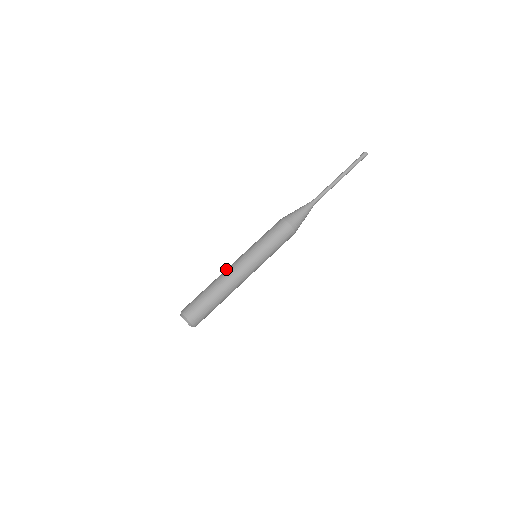
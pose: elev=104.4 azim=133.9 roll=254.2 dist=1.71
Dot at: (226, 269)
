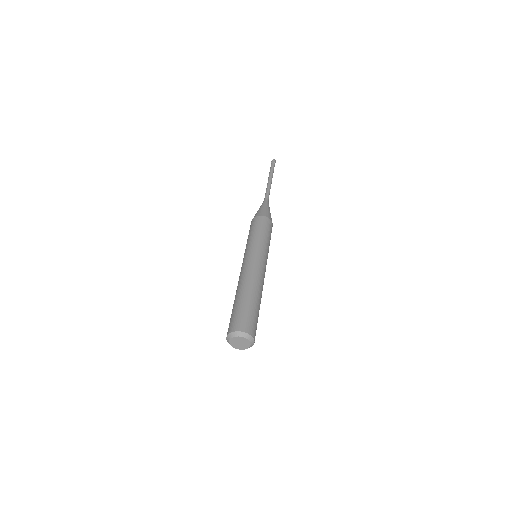
Dot at: occluded
